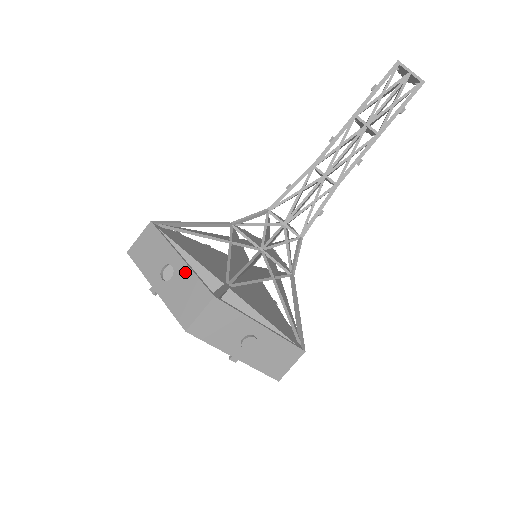
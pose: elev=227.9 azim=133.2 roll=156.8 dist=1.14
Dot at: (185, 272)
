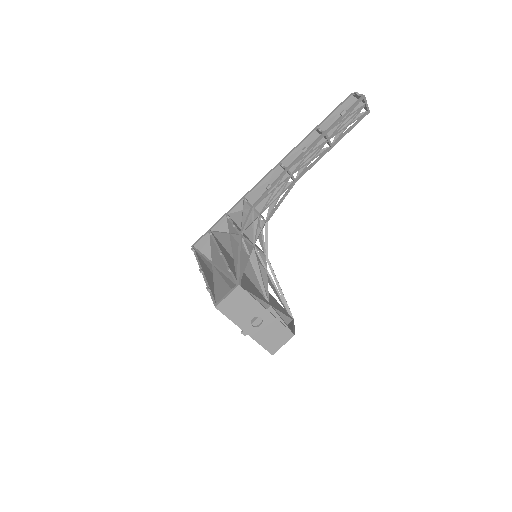
Dot at: (273, 322)
